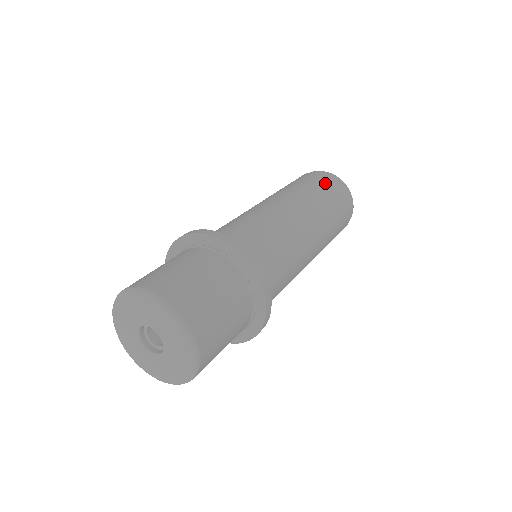
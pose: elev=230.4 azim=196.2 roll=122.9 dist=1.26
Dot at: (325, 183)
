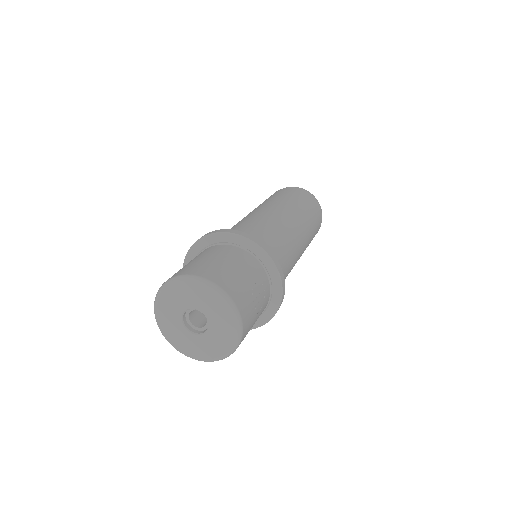
Dot at: (318, 220)
